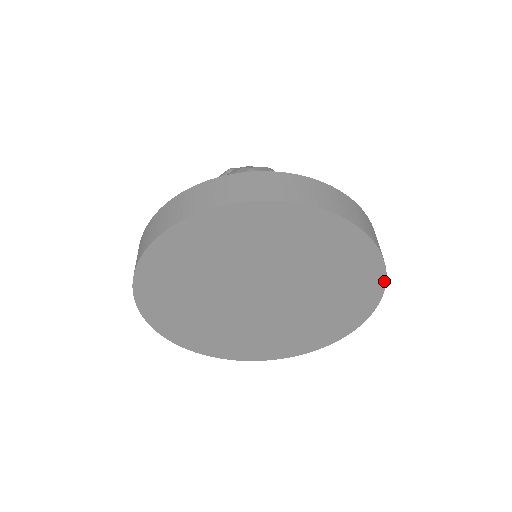
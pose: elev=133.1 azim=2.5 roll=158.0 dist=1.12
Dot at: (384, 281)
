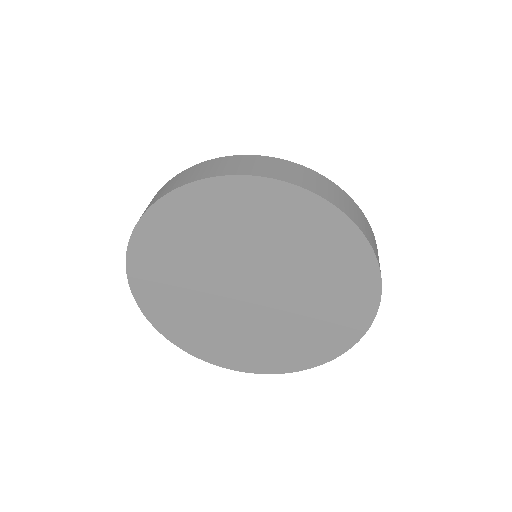
Dot at: (368, 326)
